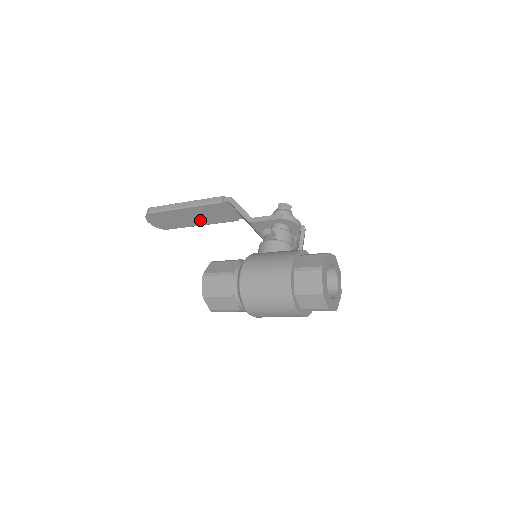
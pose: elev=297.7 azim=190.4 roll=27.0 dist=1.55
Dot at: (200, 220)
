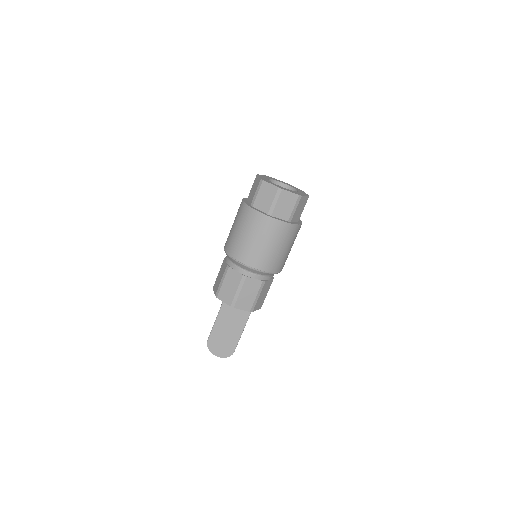
Dot at: (242, 311)
